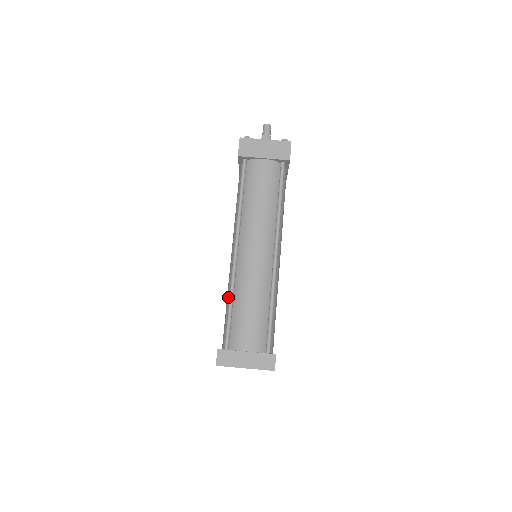
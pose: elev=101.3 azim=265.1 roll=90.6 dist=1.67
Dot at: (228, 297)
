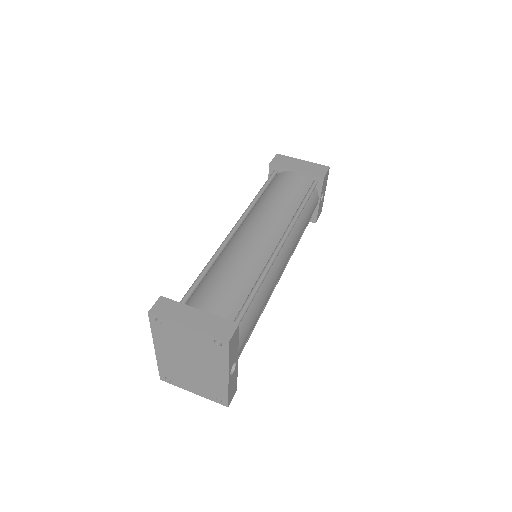
Dot at: occluded
